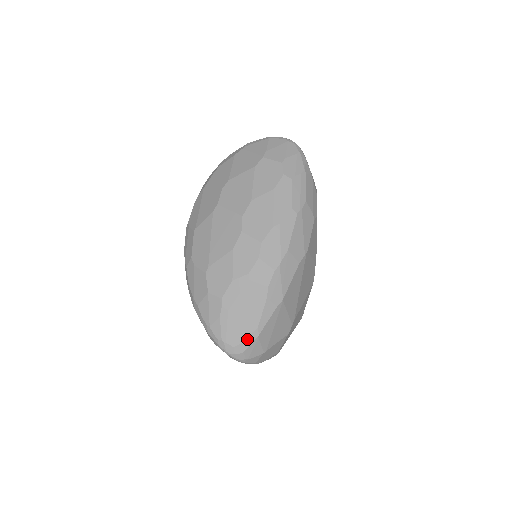
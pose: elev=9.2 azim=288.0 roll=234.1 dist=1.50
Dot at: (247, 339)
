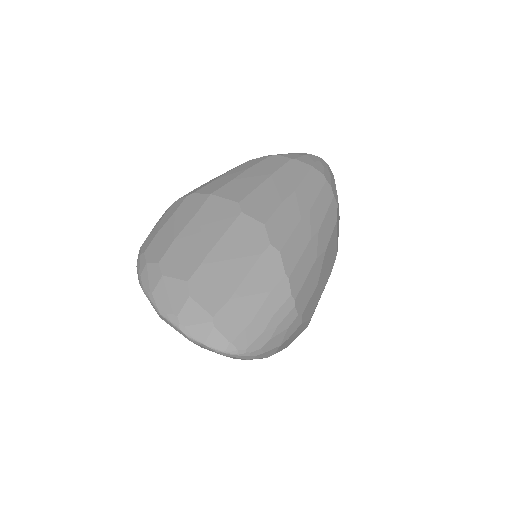
Dot at: occluded
